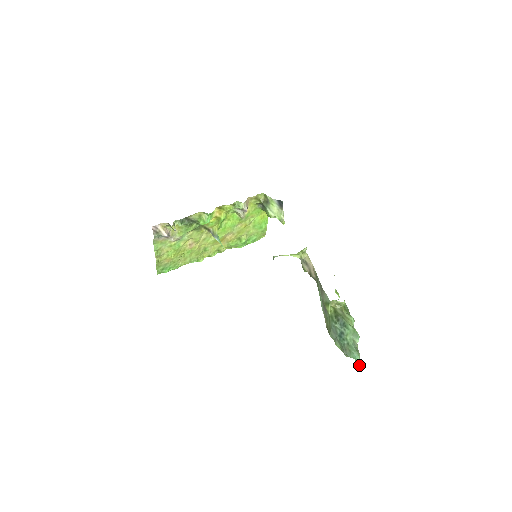
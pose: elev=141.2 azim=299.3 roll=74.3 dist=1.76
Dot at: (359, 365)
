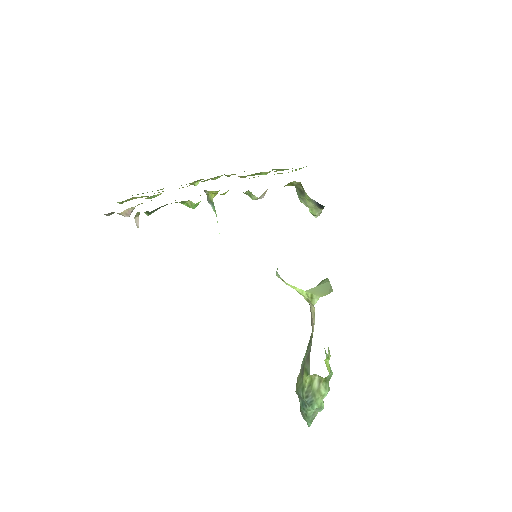
Dot at: occluded
